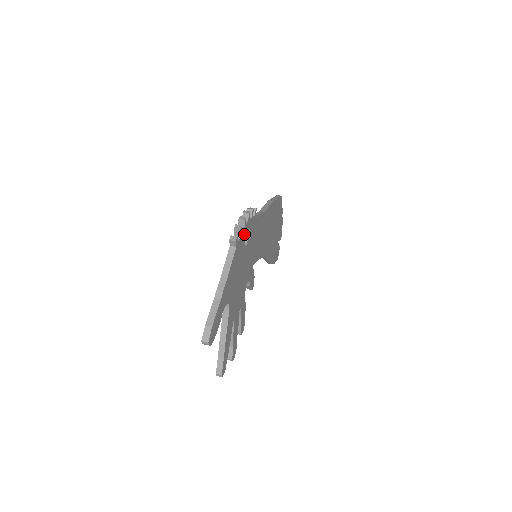
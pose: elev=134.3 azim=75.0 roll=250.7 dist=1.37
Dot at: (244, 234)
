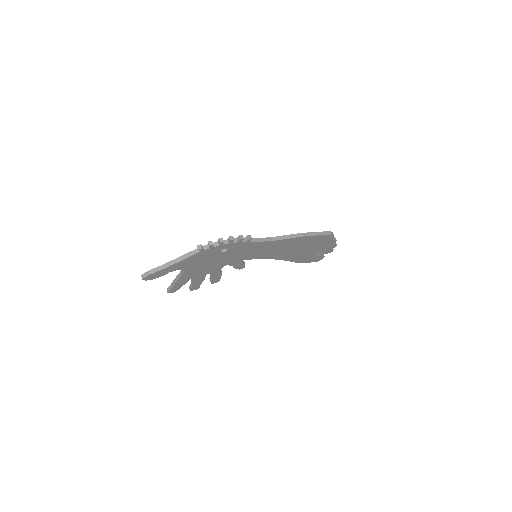
Dot at: (219, 248)
